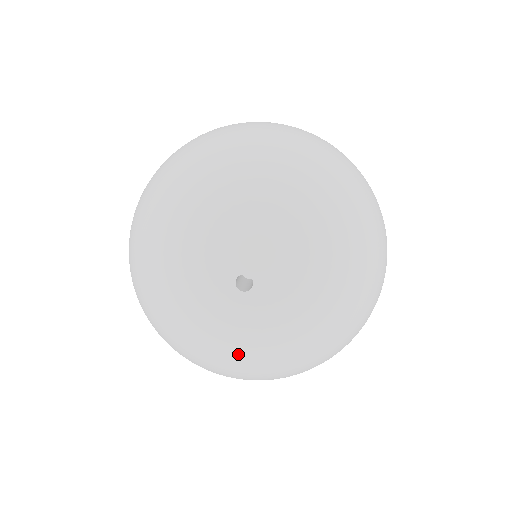
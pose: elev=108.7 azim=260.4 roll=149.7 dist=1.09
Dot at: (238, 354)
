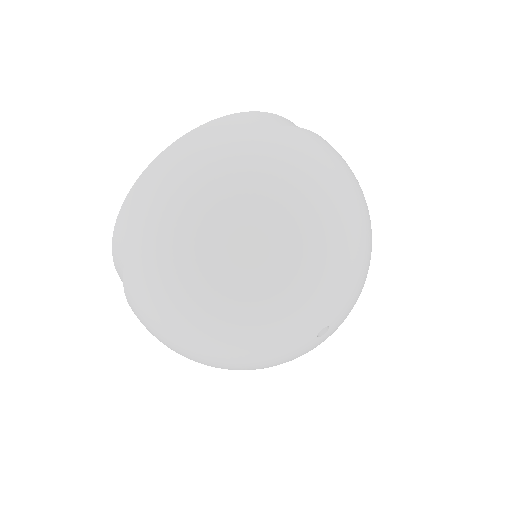
Dot at: occluded
